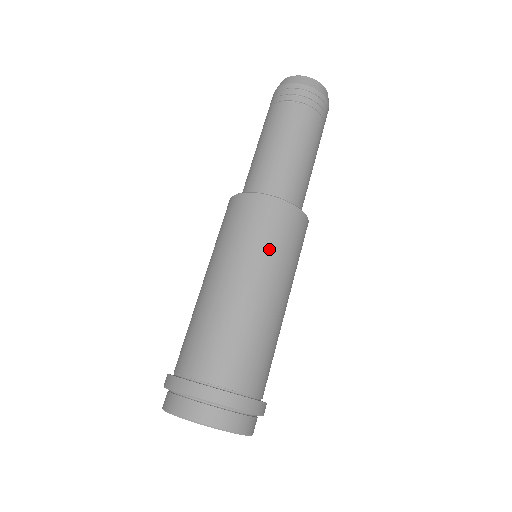
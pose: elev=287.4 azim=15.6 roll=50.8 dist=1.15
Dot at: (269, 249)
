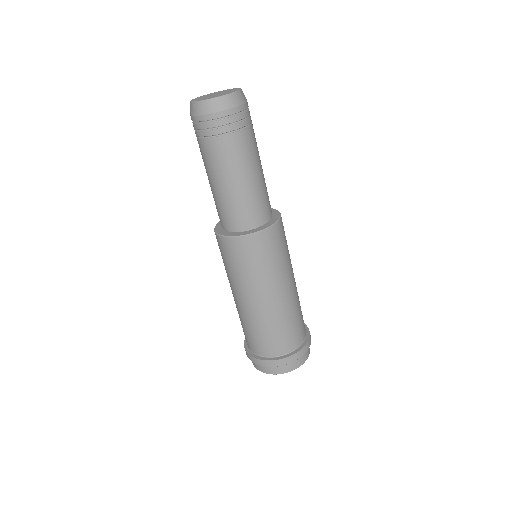
Dot at: (280, 264)
